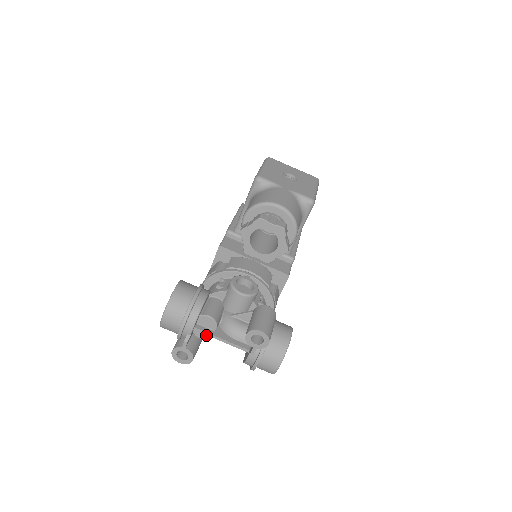
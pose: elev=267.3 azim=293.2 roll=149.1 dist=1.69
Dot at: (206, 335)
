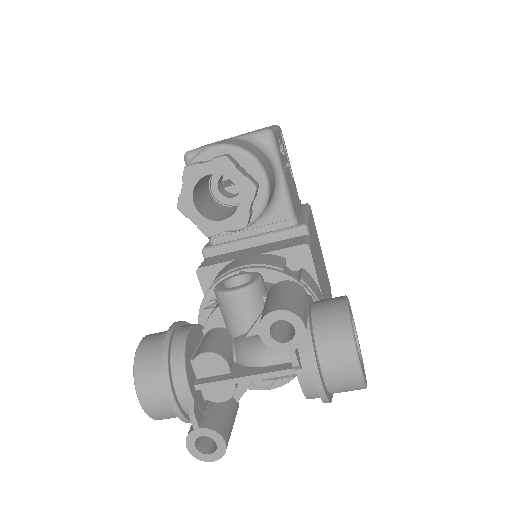
Dot at: (224, 390)
